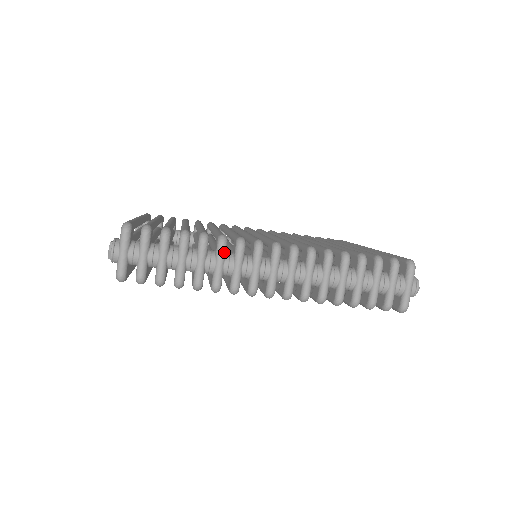
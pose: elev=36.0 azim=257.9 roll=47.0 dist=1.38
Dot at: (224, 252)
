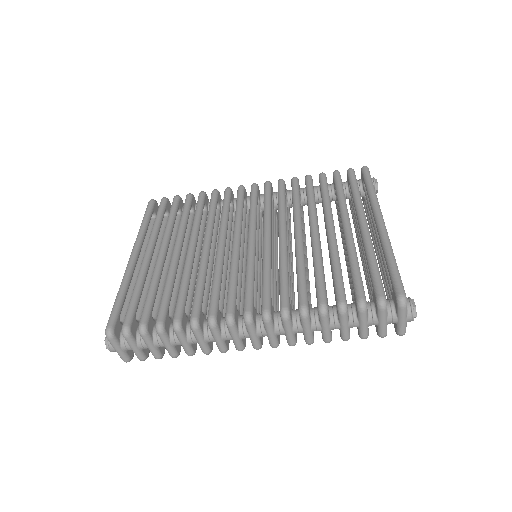
Dot at: (200, 333)
